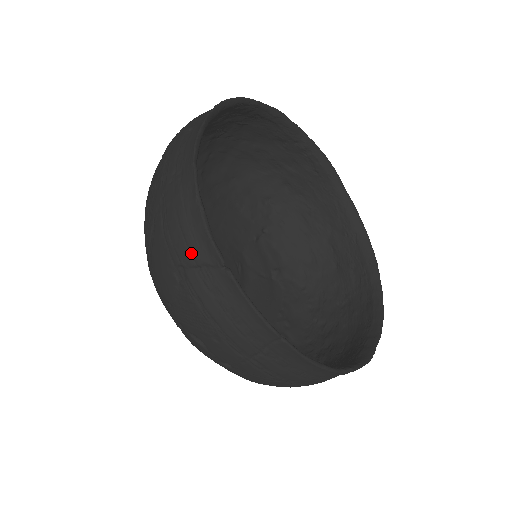
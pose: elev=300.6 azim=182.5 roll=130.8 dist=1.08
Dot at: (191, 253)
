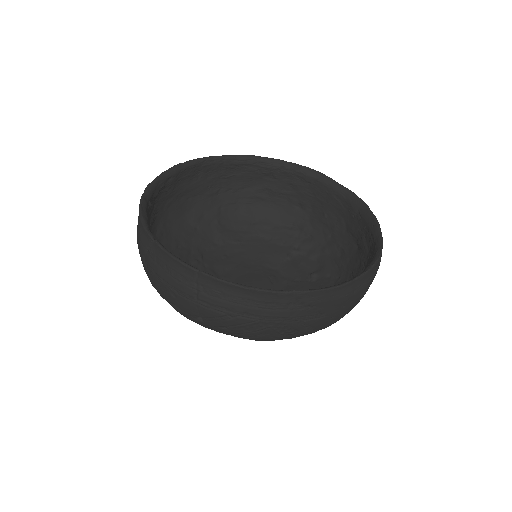
Dot at: (142, 244)
